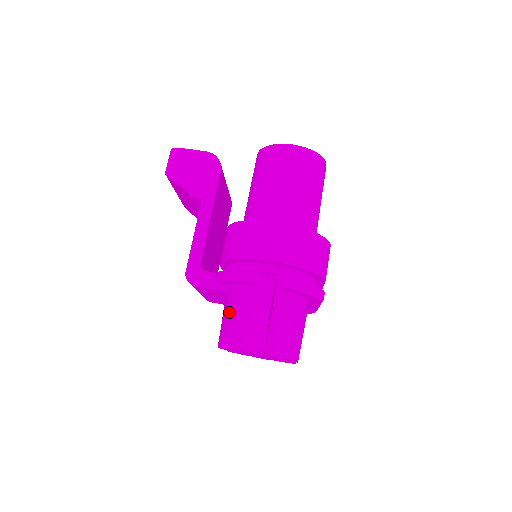
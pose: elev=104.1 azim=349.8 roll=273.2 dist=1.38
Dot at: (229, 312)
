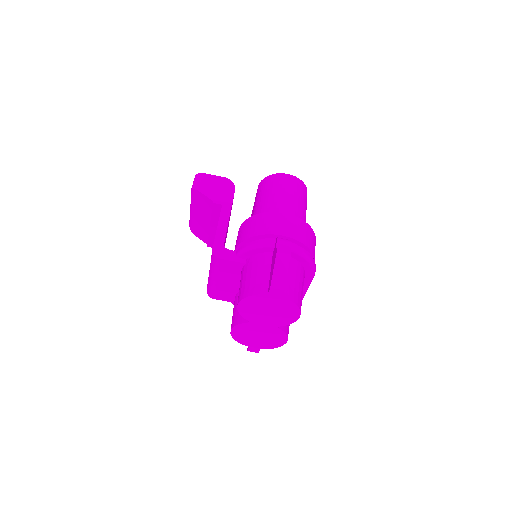
Dot at: (250, 273)
